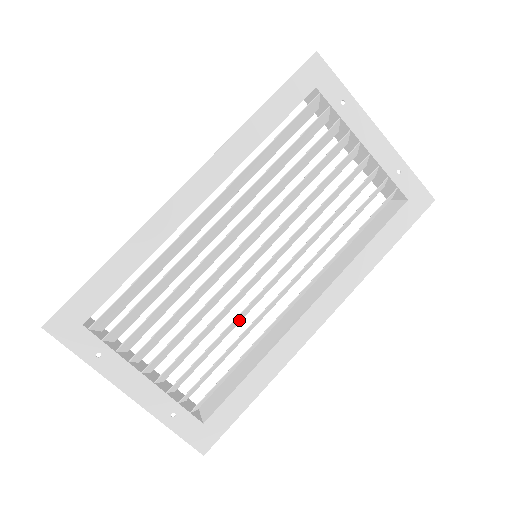
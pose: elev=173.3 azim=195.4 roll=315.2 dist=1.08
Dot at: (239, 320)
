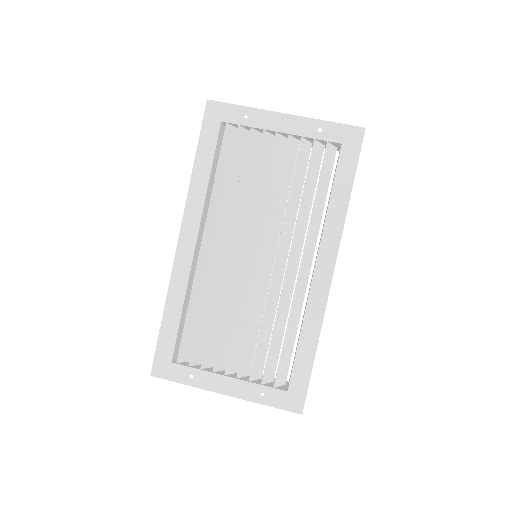
Dot at: (274, 306)
